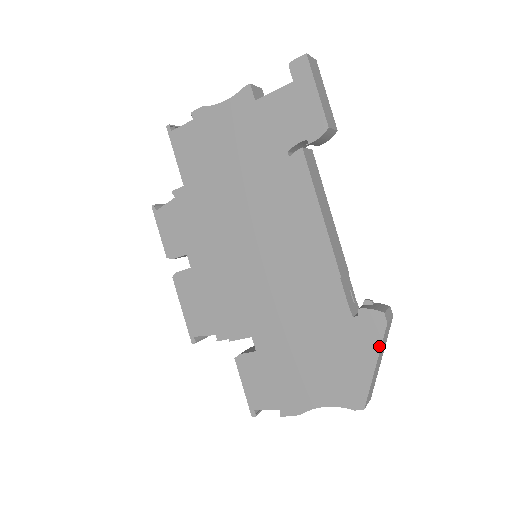
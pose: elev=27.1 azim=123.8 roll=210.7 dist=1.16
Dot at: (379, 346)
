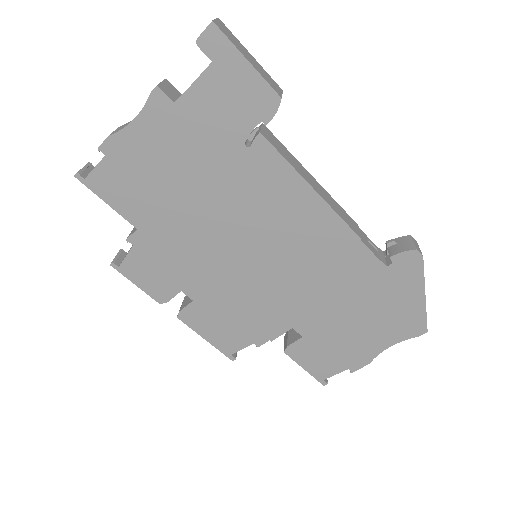
Dot at: (422, 278)
